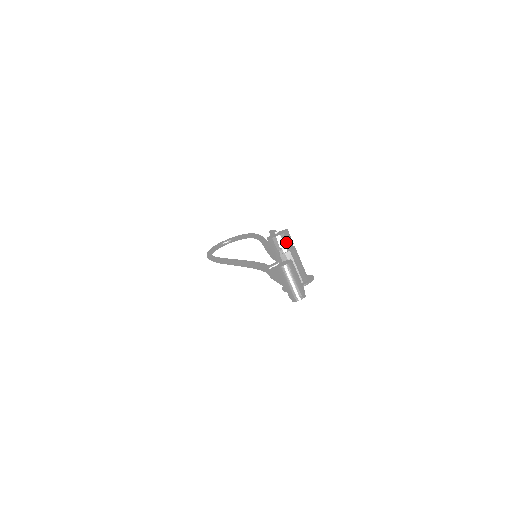
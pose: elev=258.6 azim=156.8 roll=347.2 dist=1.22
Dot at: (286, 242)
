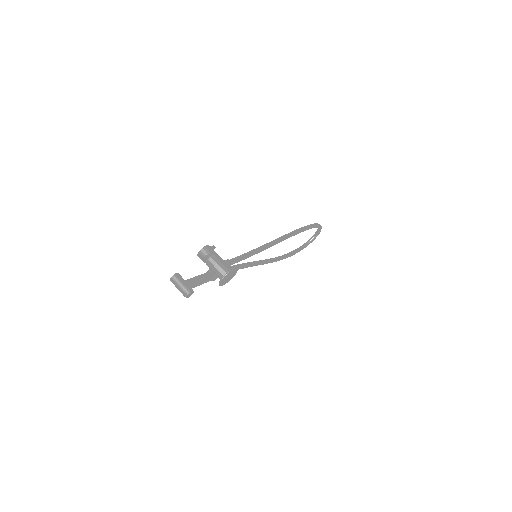
Dot at: (204, 255)
